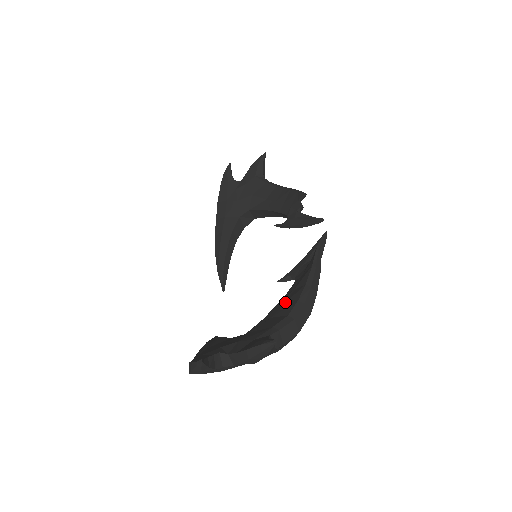
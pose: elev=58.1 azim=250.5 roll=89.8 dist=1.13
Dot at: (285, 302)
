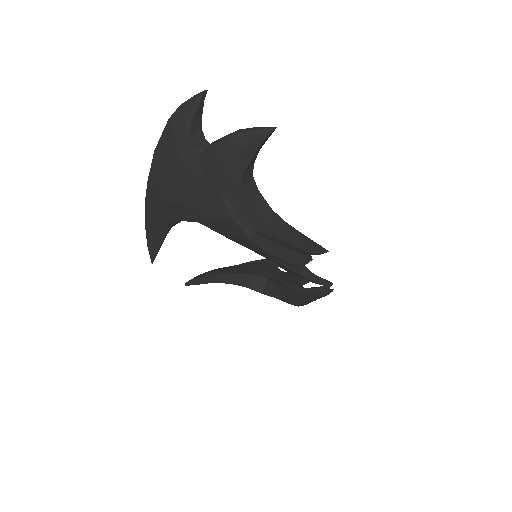
Dot at: occluded
